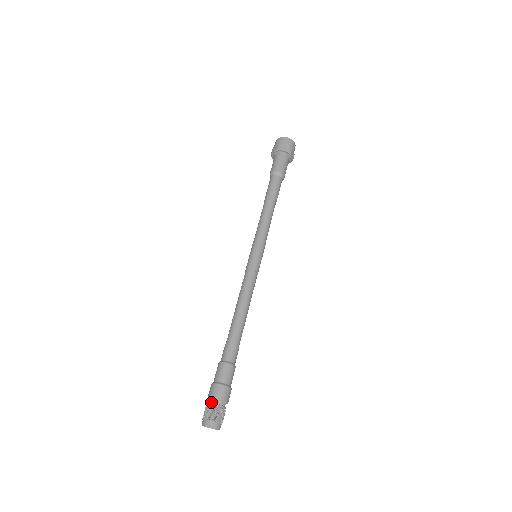
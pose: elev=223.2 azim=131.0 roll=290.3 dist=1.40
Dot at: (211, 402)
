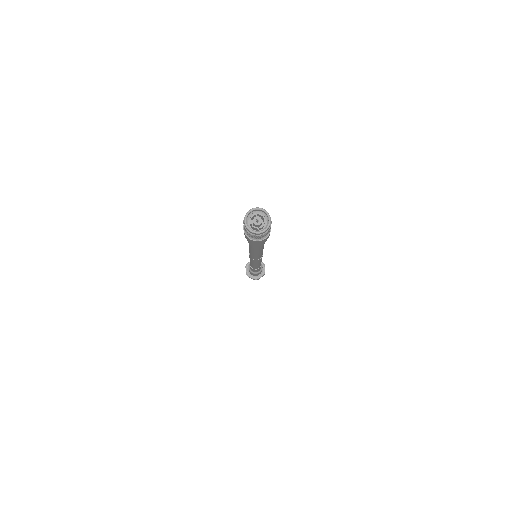
Dot at: occluded
